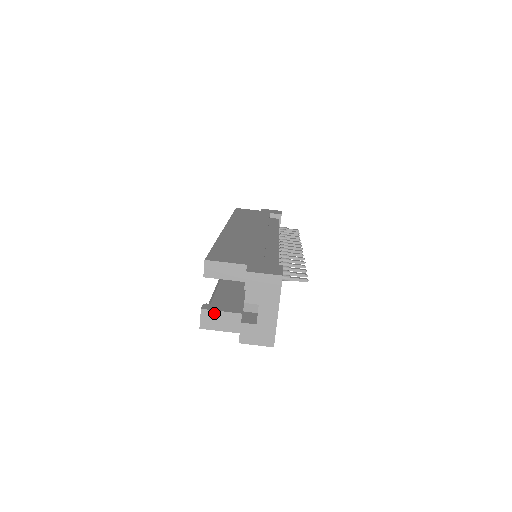
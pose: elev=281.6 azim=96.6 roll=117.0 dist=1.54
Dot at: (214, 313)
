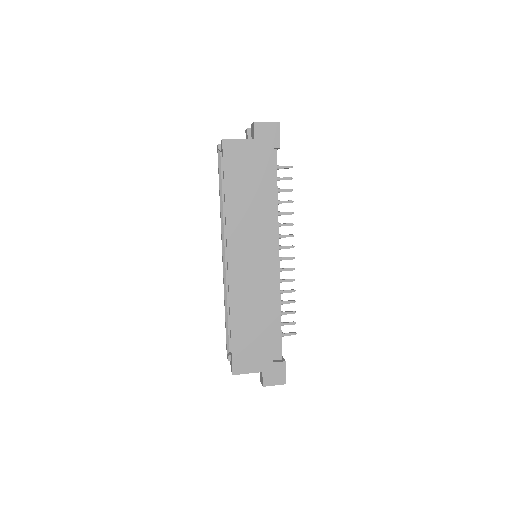
Dot at: occluded
